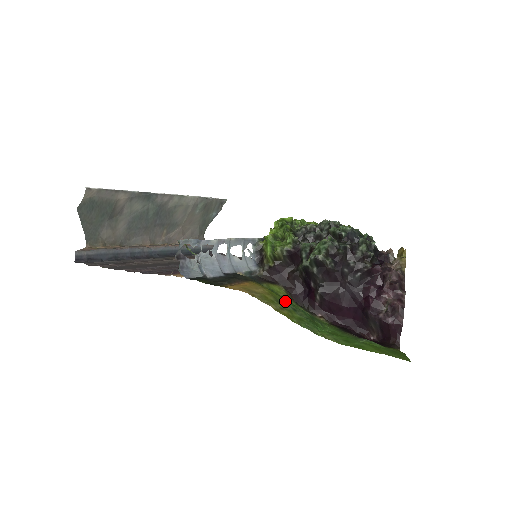
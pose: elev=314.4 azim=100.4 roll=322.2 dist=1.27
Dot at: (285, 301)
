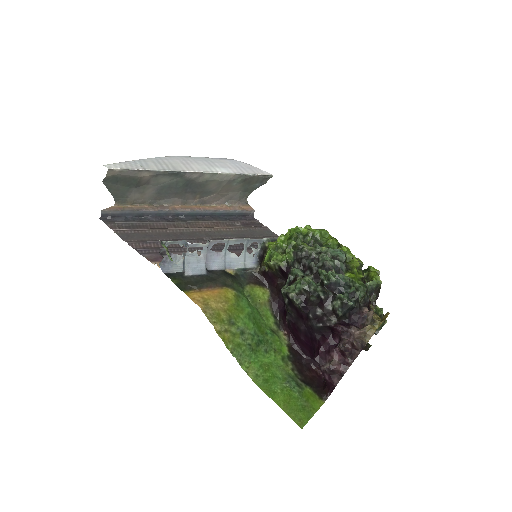
Dot at: (241, 320)
